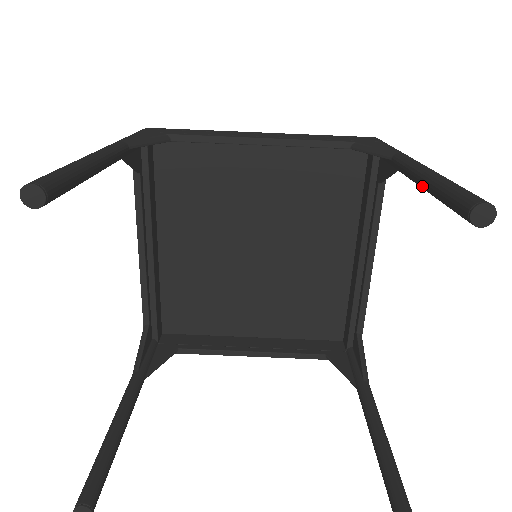
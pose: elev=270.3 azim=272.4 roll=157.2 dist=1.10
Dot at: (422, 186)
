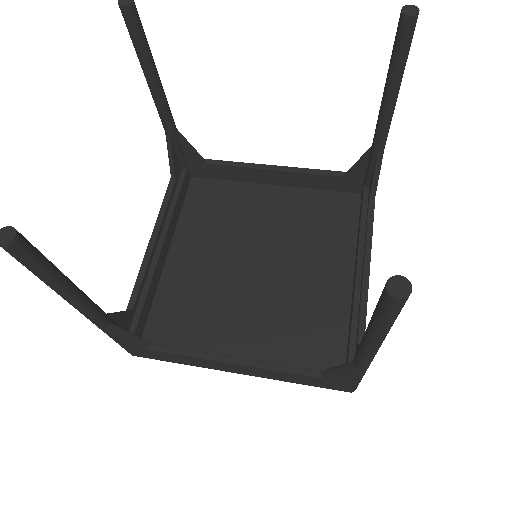
Dot at: (385, 91)
